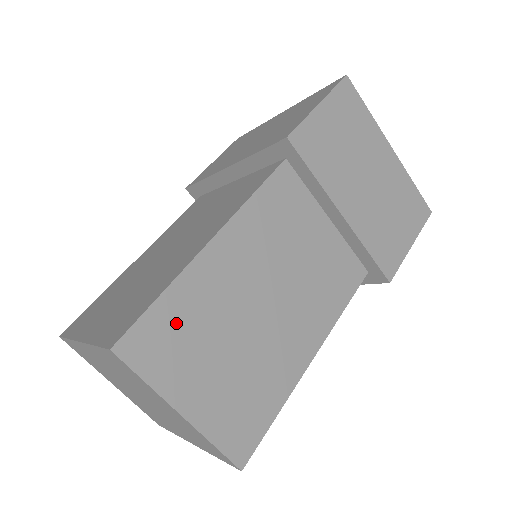
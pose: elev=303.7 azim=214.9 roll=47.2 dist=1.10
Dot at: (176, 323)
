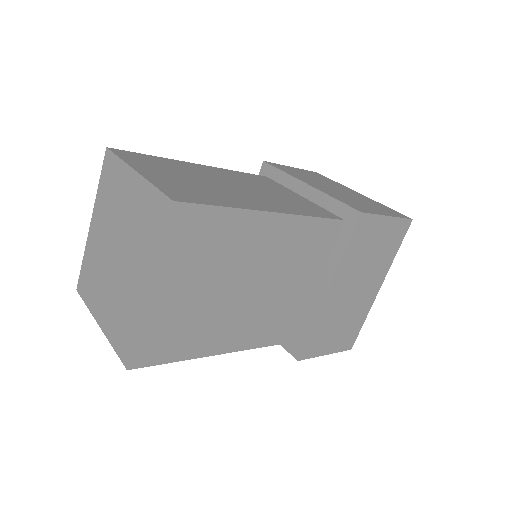
Dot at: (156, 162)
